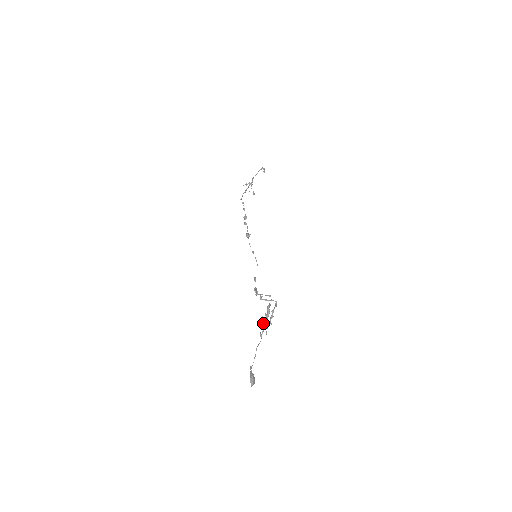
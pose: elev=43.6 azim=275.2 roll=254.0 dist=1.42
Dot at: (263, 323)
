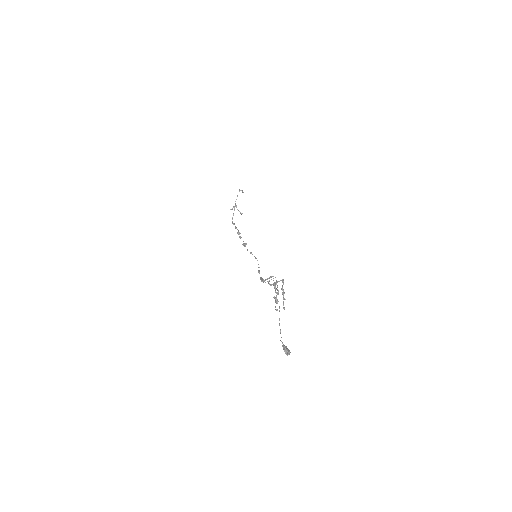
Dot at: (275, 299)
